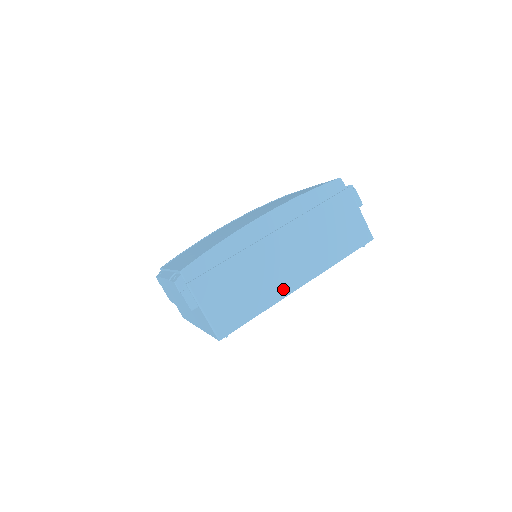
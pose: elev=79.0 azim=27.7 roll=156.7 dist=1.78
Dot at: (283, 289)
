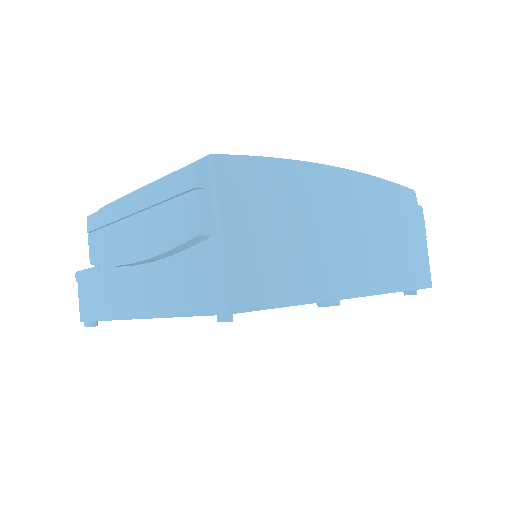
Dot at: (335, 285)
